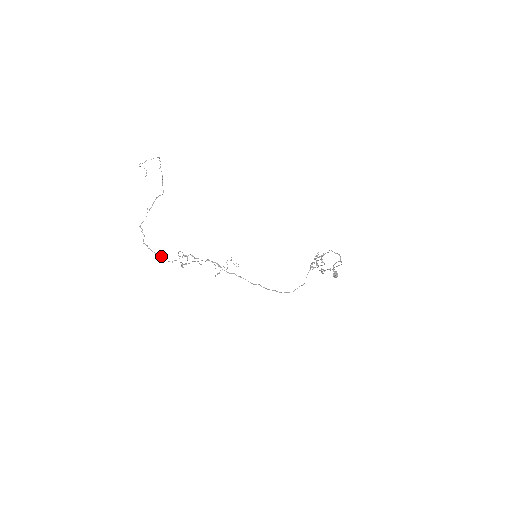
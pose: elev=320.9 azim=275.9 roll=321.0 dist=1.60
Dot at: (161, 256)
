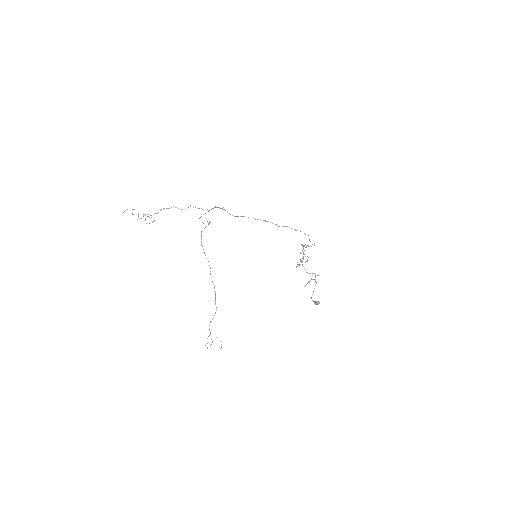
Dot at: (190, 206)
